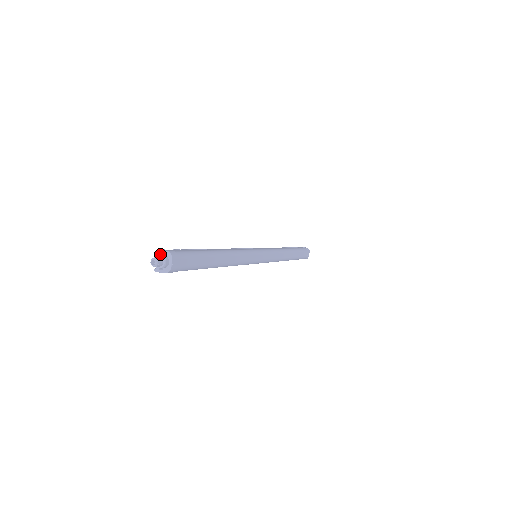
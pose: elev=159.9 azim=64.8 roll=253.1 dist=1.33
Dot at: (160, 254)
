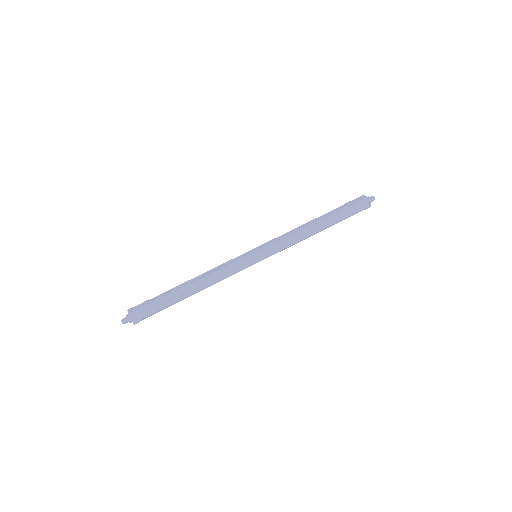
Dot at: (126, 316)
